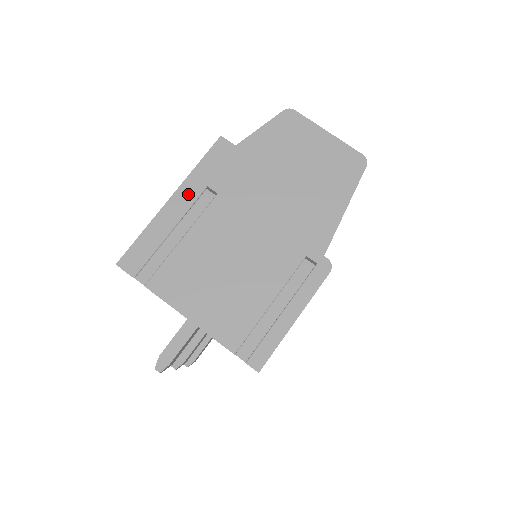
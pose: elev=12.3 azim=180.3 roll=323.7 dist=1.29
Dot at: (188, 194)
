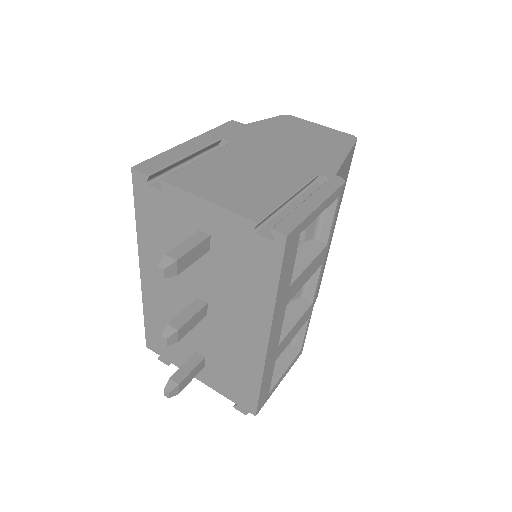
Dot at: (205, 140)
